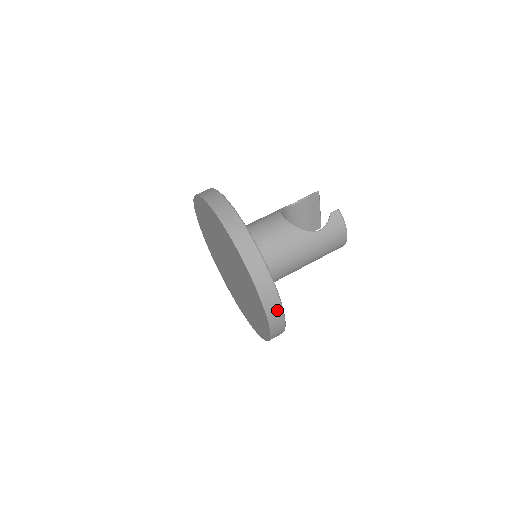
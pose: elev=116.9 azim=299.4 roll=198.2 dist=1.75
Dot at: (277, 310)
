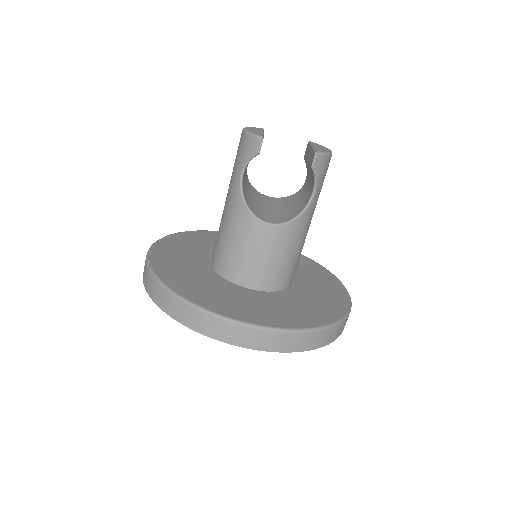
Dot at: occluded
